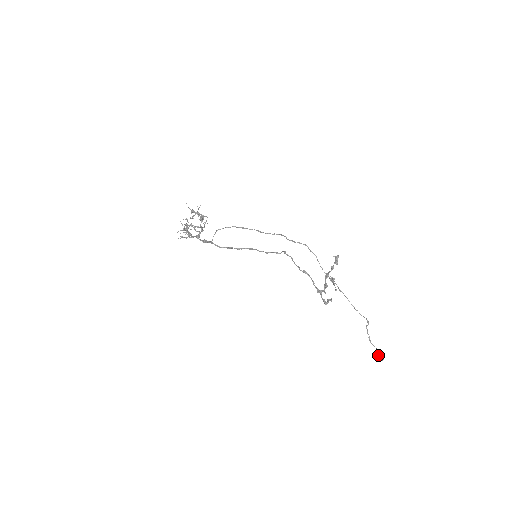
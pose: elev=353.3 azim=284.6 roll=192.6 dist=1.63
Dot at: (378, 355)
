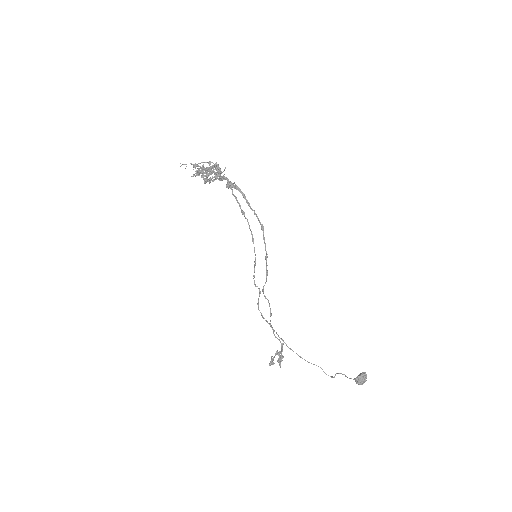
Dot at: (355, 381)
